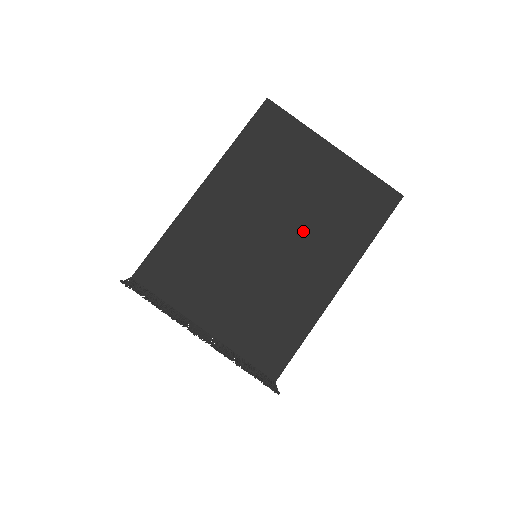
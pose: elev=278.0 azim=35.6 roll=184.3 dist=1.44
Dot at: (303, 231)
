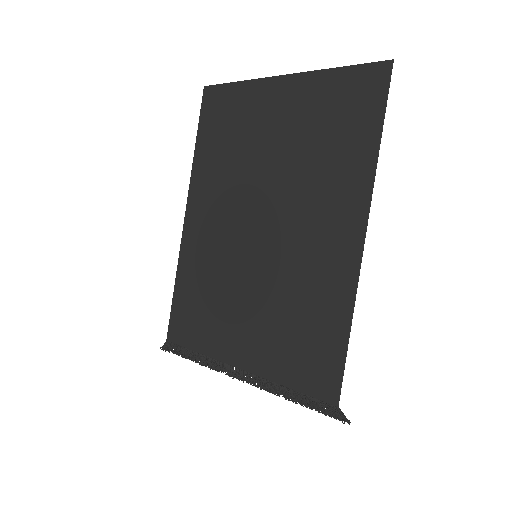
Dot at: (290, 196)
